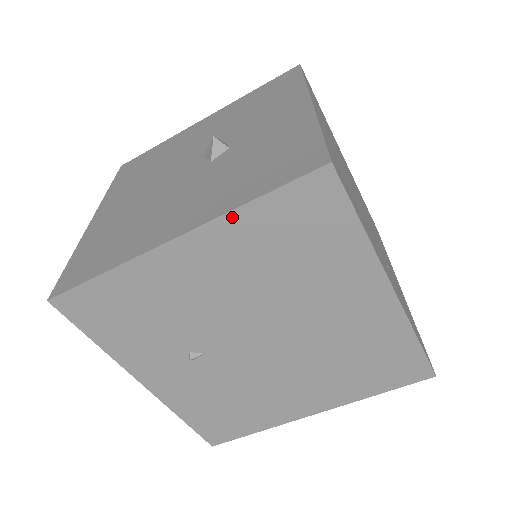
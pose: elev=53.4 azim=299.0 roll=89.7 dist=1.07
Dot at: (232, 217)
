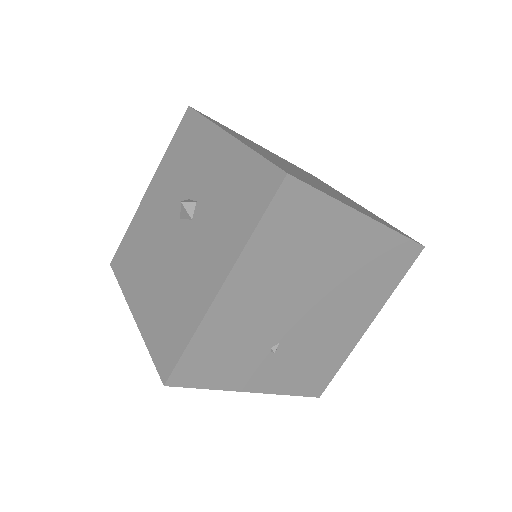
Dot at: (249, 248)
